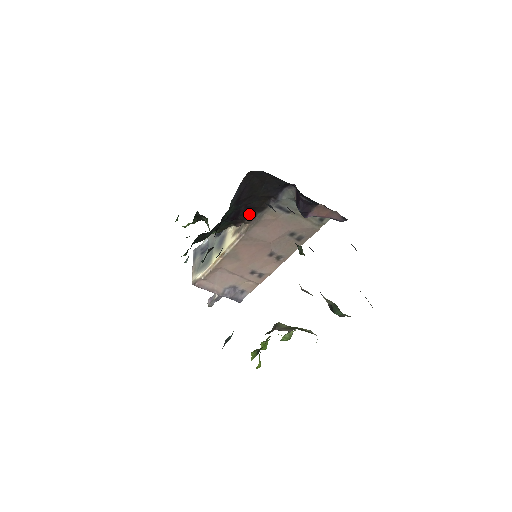
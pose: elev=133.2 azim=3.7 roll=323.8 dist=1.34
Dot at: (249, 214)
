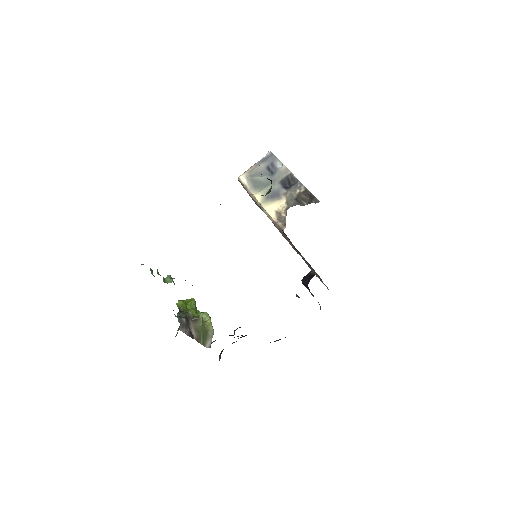
Dot at: occluded
